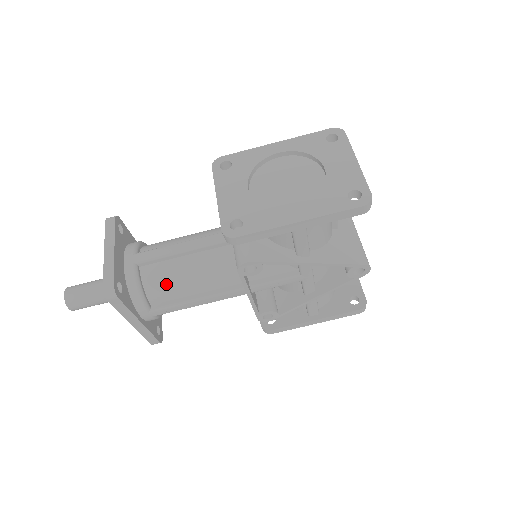
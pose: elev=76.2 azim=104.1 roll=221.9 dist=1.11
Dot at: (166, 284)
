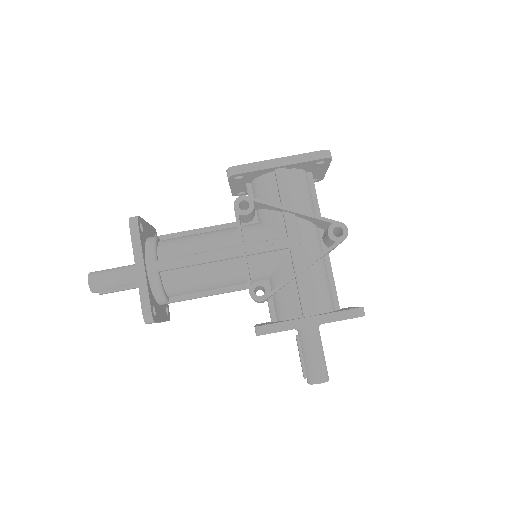
Dot at: (176, 244)
